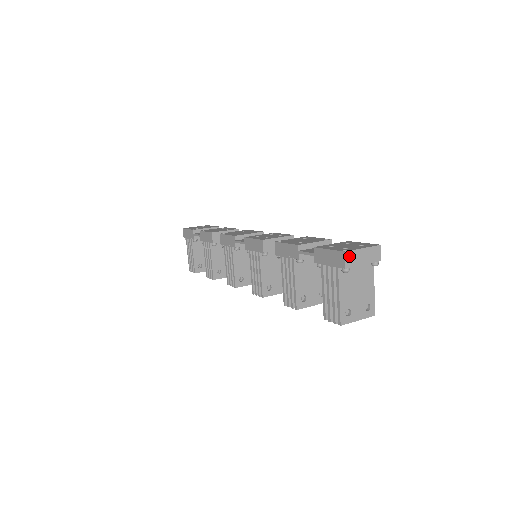
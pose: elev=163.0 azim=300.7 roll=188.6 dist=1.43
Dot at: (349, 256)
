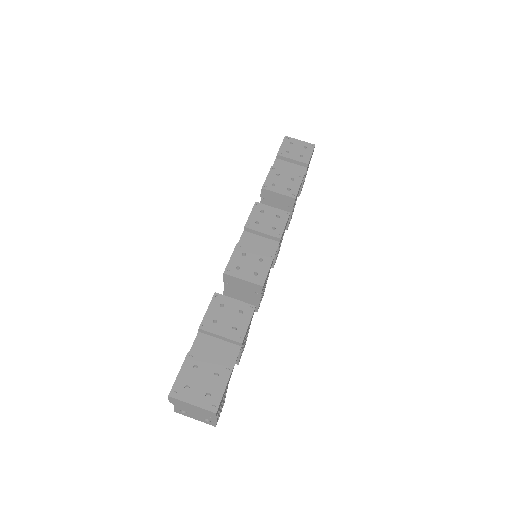
Dot at: (174, 400)
